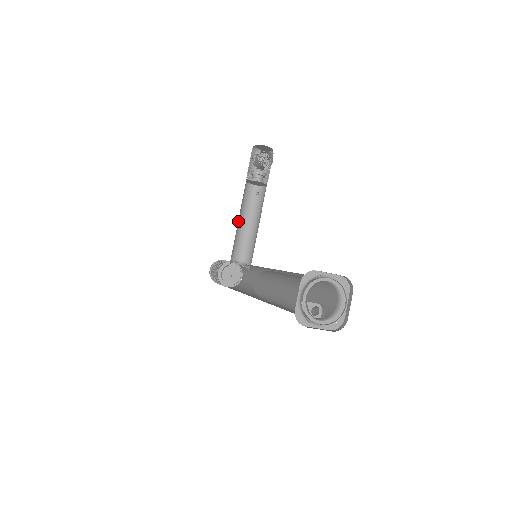
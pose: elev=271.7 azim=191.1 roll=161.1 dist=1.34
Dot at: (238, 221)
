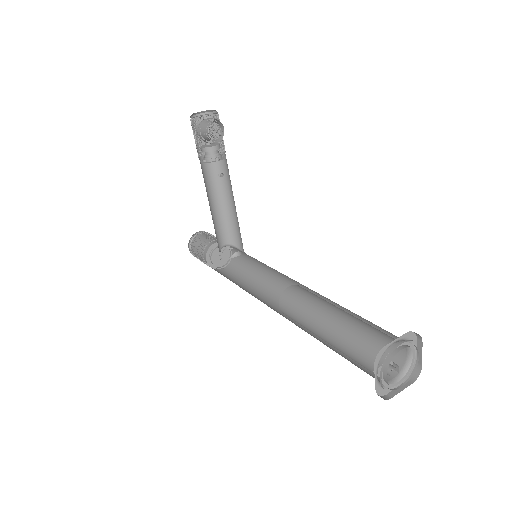
Dot at: (210, 209)
